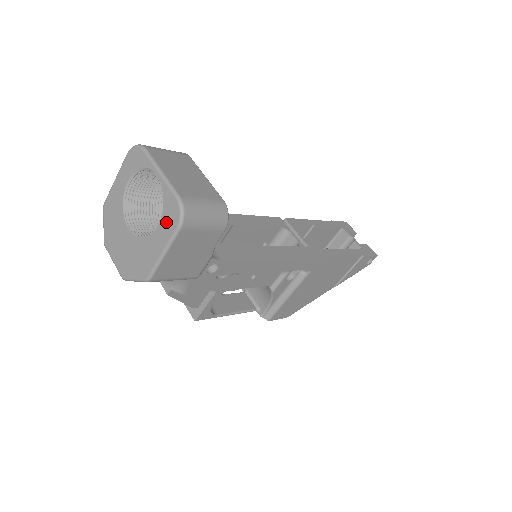
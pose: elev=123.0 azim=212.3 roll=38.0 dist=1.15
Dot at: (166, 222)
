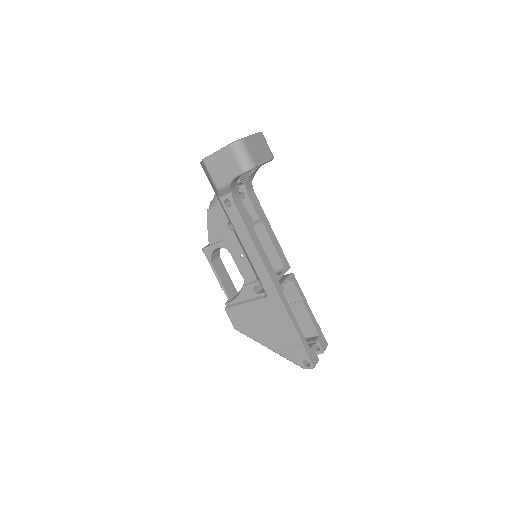
Dot at: occluded
